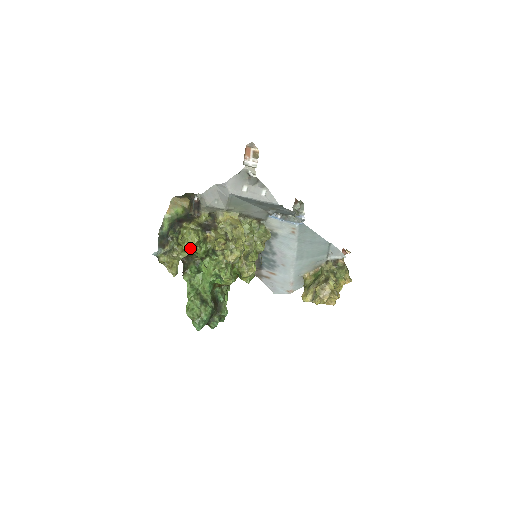
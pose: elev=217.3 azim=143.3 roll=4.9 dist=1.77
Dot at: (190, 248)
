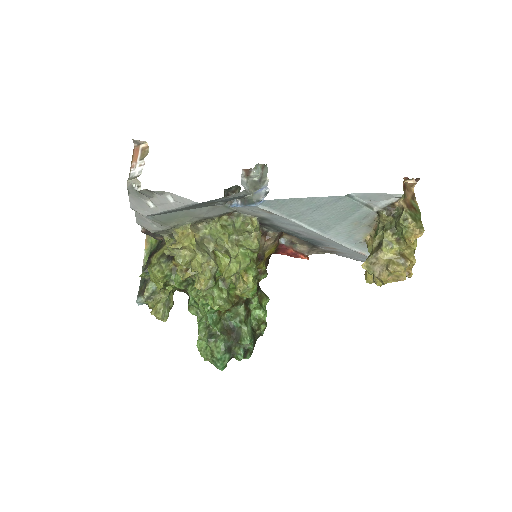
Dot at: (161, 287)
